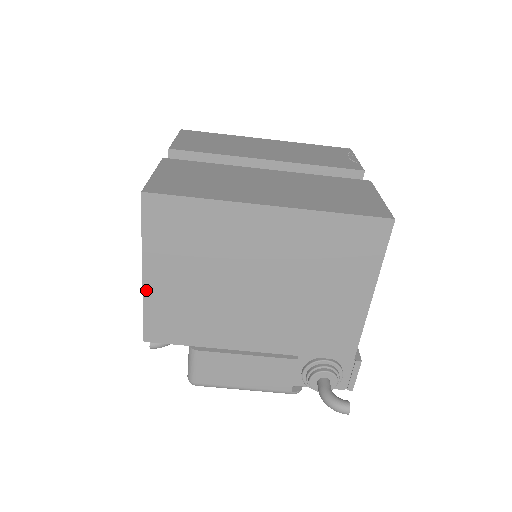
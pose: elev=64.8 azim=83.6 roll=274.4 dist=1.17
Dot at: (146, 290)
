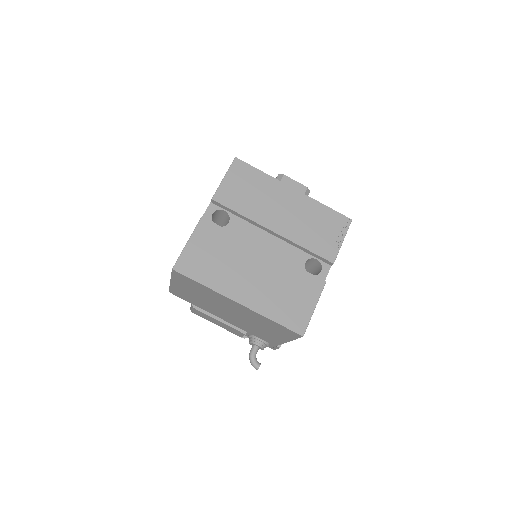
Dot at: (172, 285)
